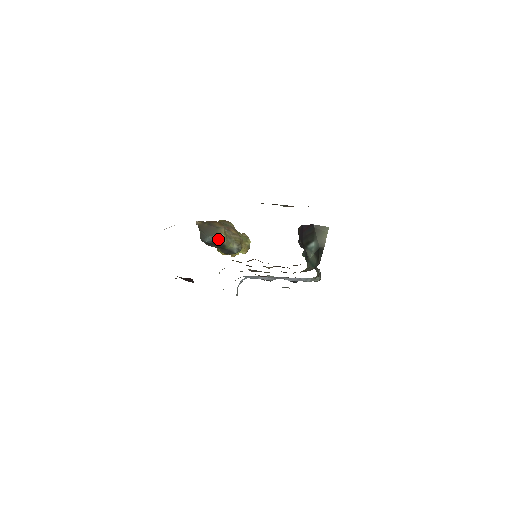
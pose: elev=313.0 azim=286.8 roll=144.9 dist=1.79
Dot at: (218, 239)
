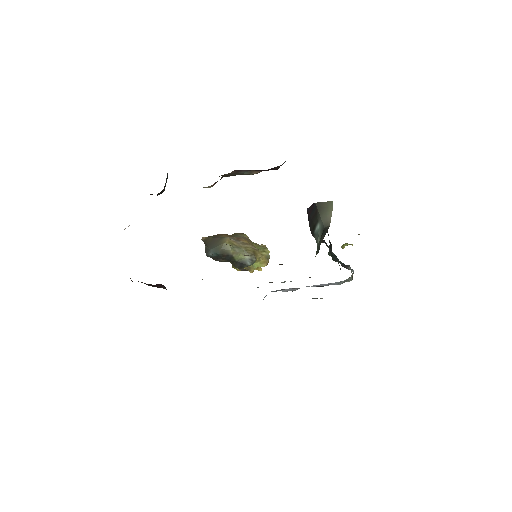
Dot at: (222, 250)
